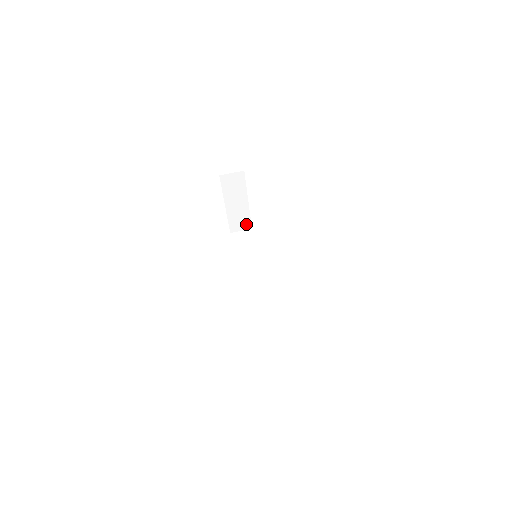
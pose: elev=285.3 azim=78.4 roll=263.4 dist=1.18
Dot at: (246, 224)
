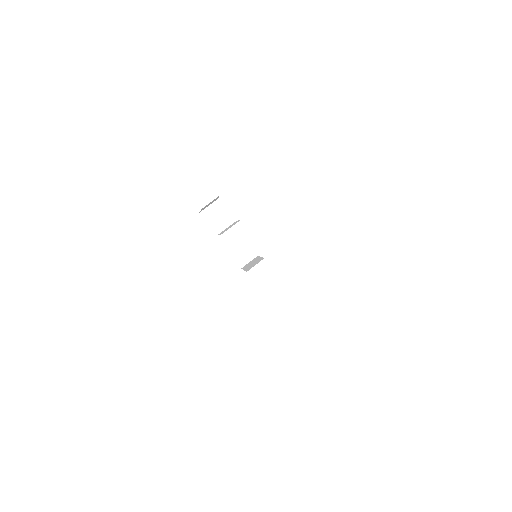
Dot at: occluded
